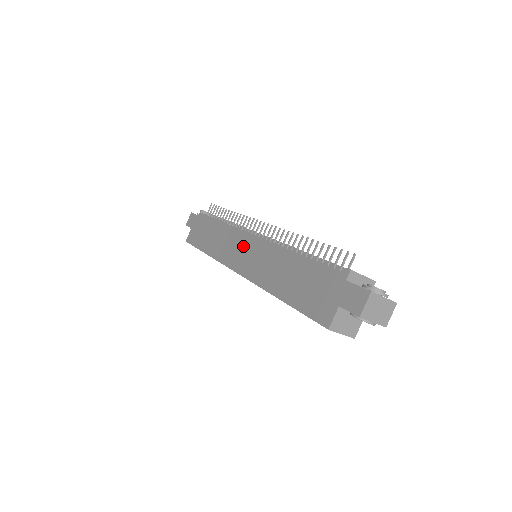
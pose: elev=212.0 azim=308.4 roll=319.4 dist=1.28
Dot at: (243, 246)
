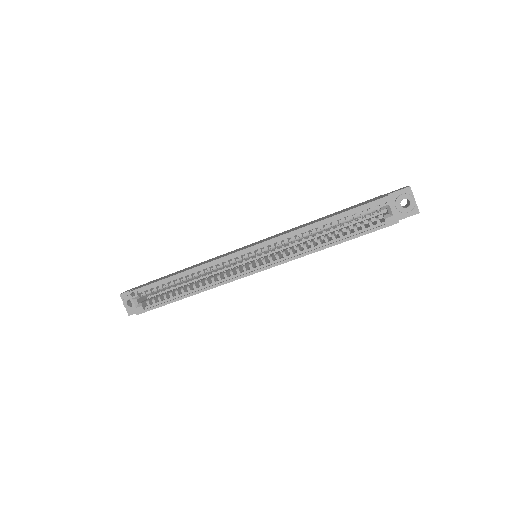
Dot at: (245, 246)
